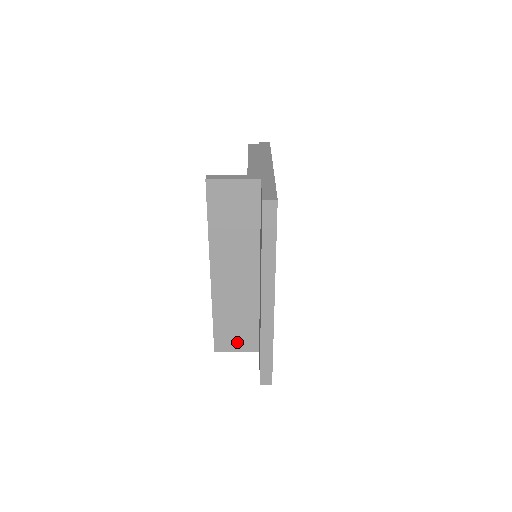
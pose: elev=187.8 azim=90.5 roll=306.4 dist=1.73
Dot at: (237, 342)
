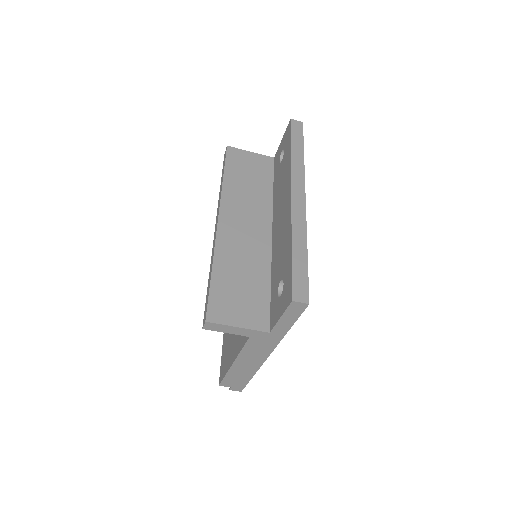
Dot at: (240, 312)
